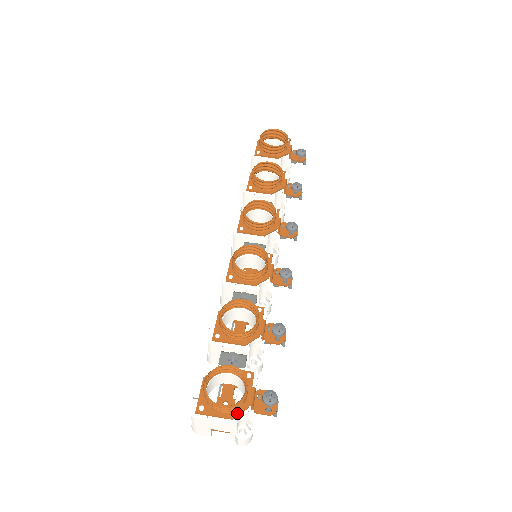
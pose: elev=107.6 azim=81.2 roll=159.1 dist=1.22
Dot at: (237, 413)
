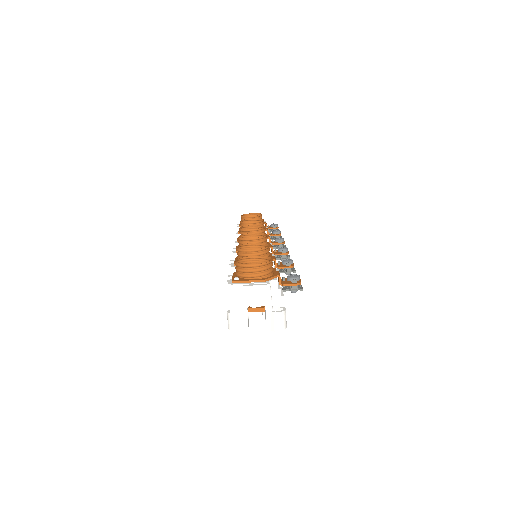
Dot at: (268, 278)
